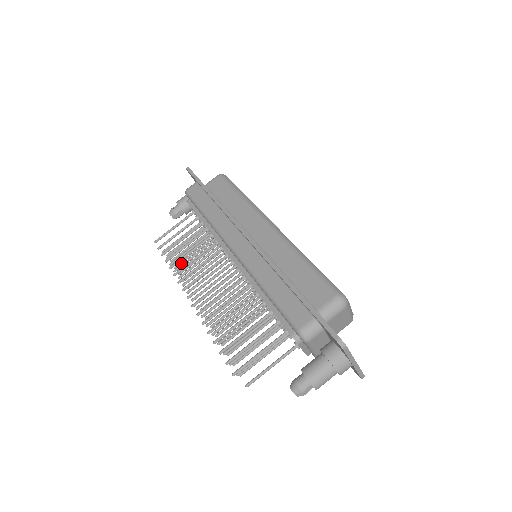
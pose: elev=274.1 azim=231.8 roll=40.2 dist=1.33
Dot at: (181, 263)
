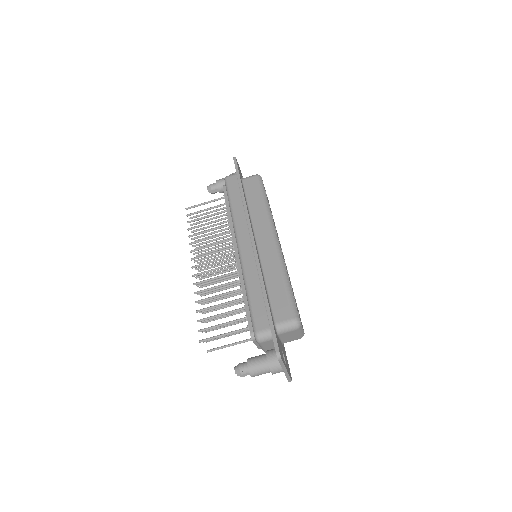
Dot at: occluded
